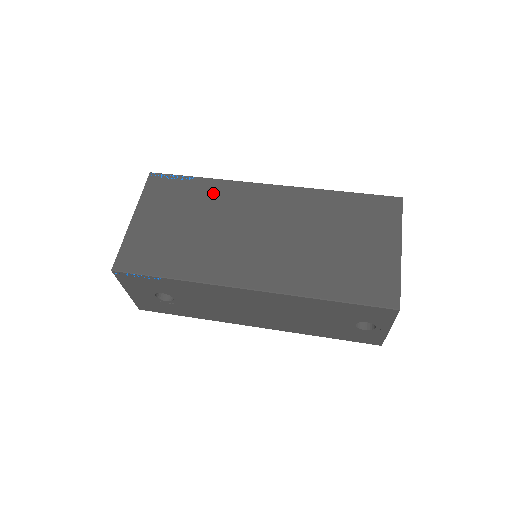
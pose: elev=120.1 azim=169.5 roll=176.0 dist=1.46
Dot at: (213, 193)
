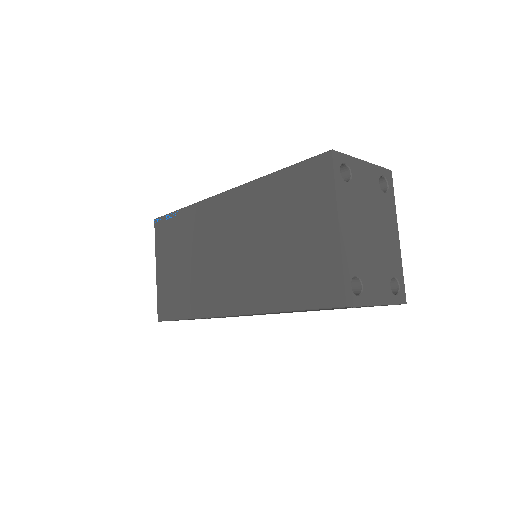
Dot at: (191, 223)
